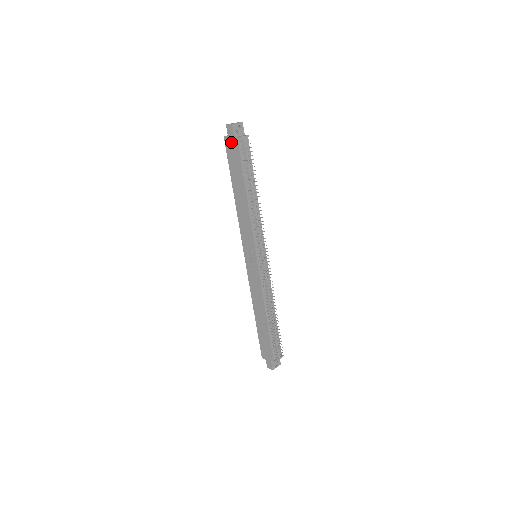
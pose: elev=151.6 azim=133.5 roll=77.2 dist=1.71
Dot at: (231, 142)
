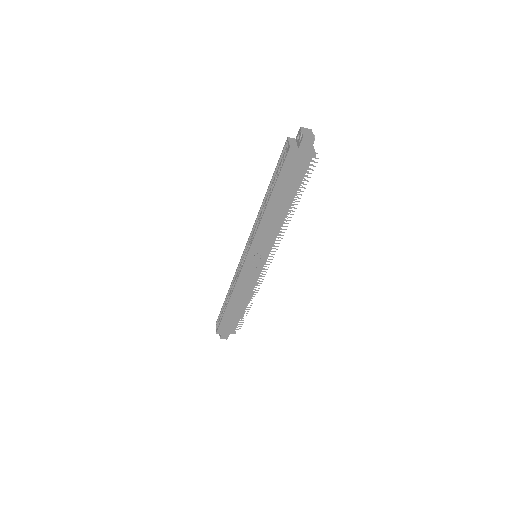
Dot at: (300, 156)
